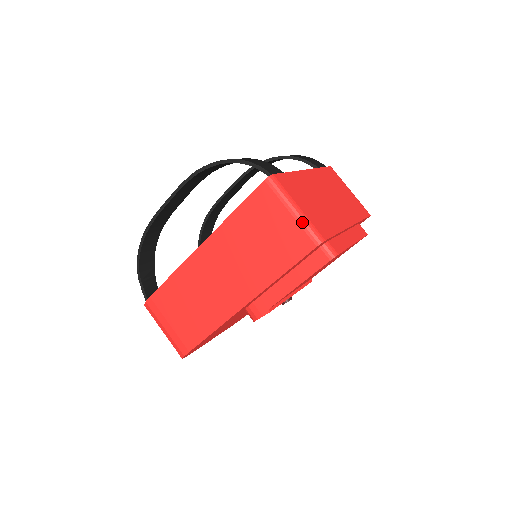
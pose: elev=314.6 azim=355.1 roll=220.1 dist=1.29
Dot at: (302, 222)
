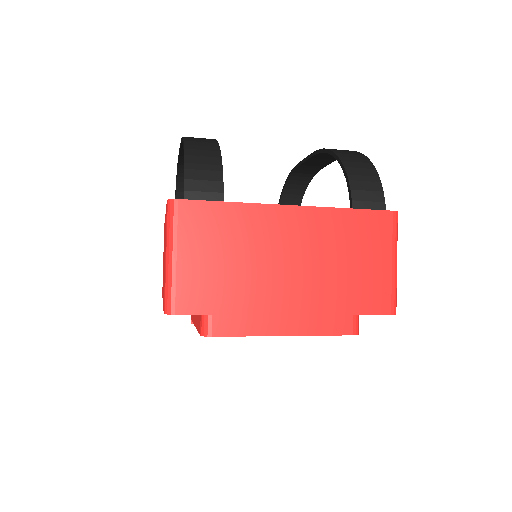
Dot at: (166, 276)
